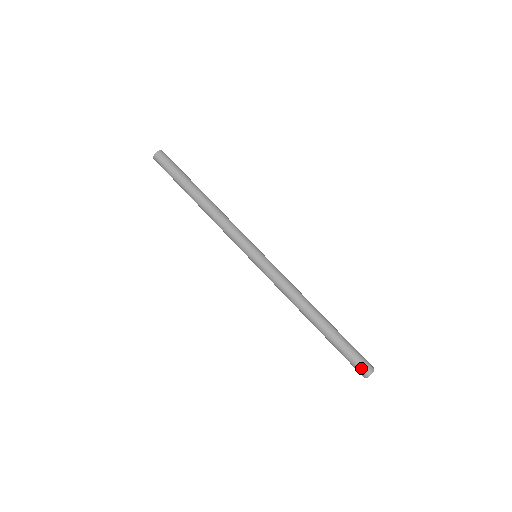
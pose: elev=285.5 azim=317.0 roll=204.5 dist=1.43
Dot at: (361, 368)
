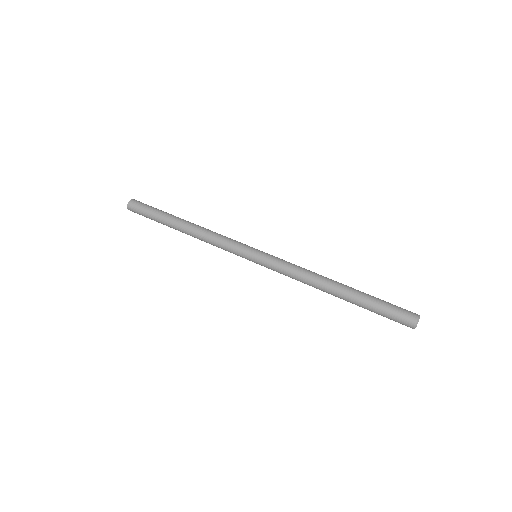
Dot at: (405, 320)
